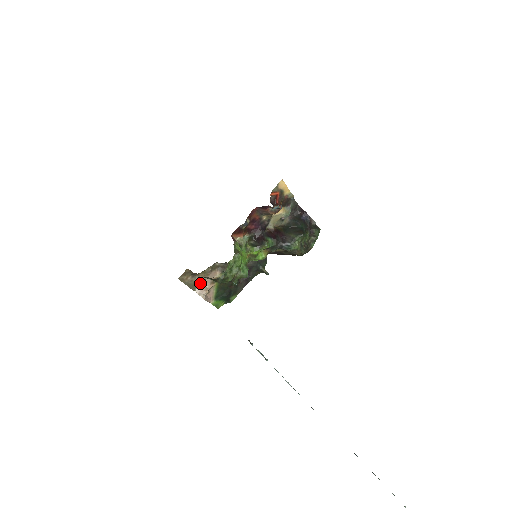
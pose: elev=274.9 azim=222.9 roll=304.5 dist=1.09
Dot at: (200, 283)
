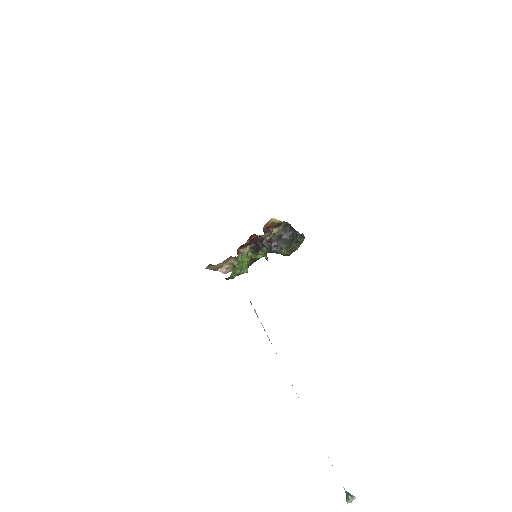
Dot at: (221, 267)
